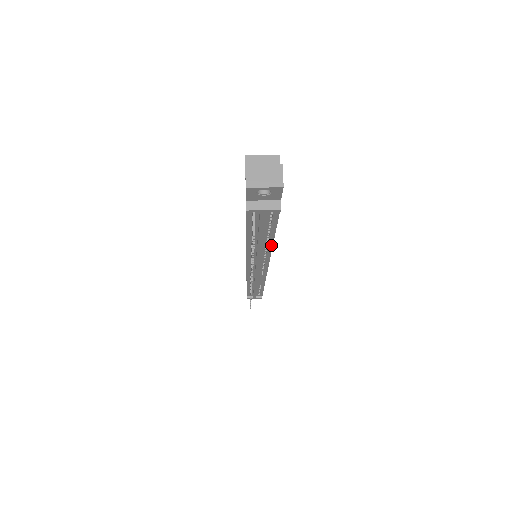
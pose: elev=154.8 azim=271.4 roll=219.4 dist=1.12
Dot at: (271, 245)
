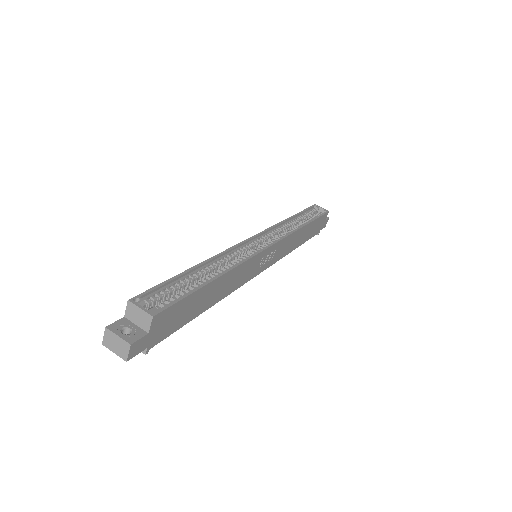
Dot at: (215, 302)
